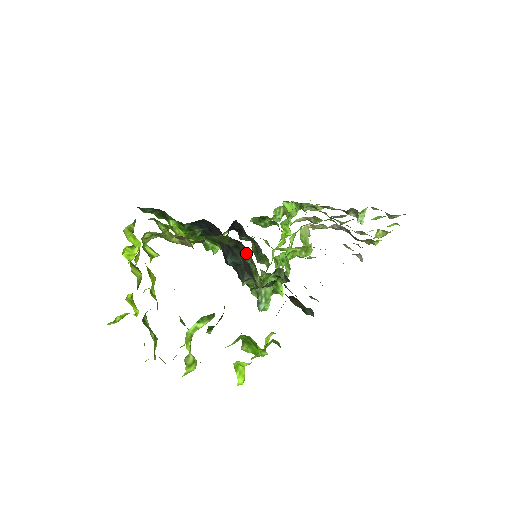
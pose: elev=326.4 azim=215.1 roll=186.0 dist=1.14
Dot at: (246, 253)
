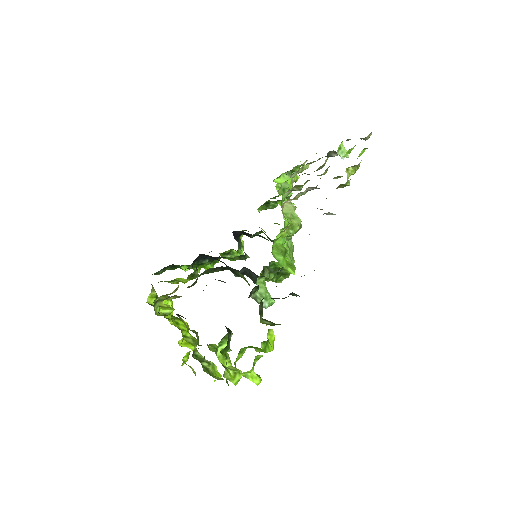
Dot at: (233, 270)
